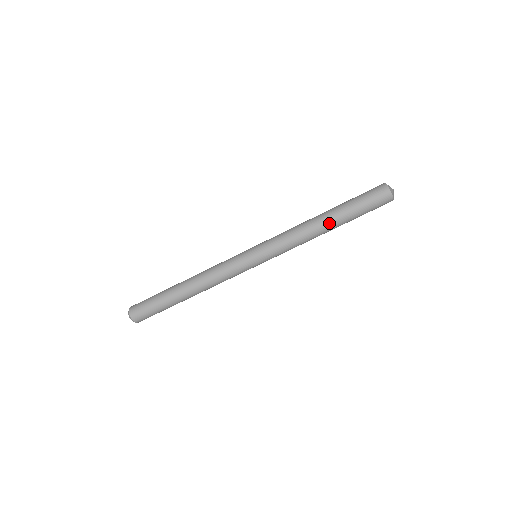
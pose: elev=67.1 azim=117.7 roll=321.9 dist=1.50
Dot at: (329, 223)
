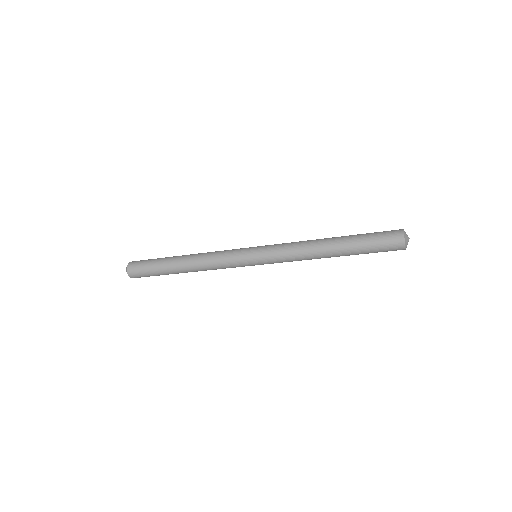
Dot at: occluded
